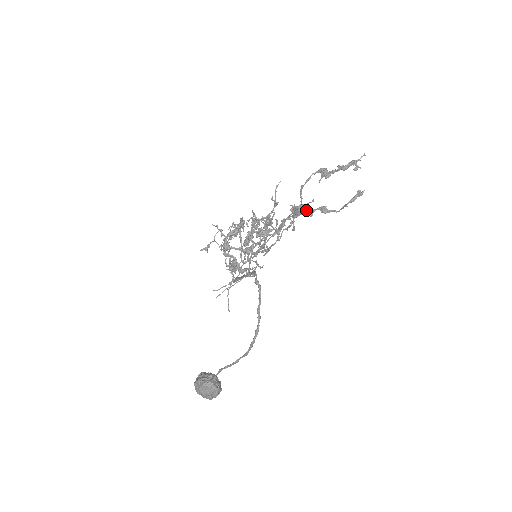
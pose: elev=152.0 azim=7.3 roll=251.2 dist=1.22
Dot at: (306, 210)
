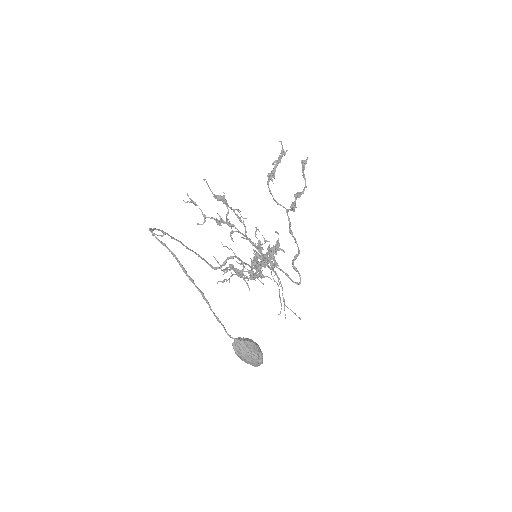
Dot at: (291, 208)
